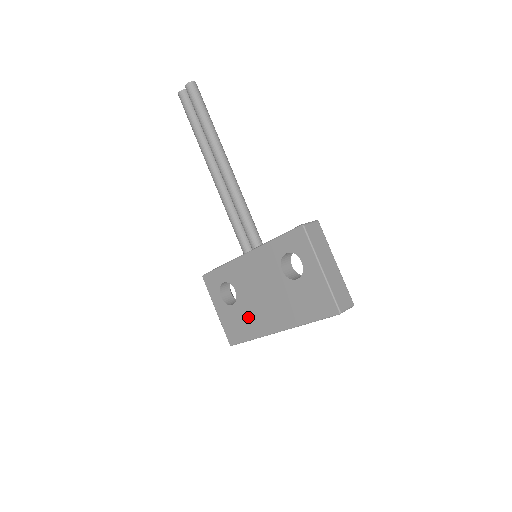
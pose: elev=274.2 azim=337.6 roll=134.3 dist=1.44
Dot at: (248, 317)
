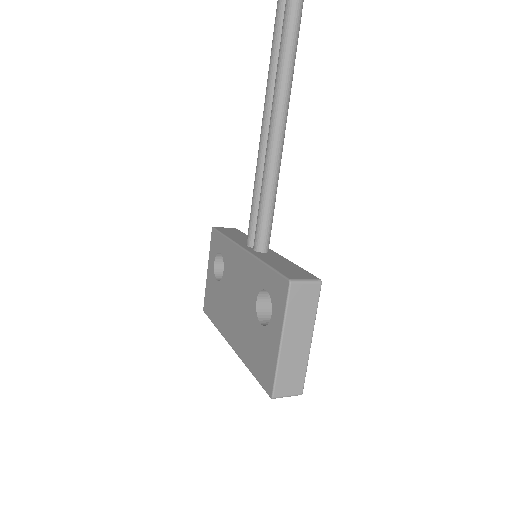
Dot at: (221, 305)
